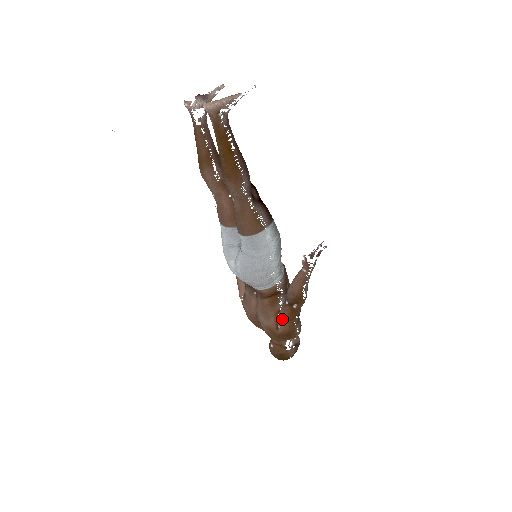
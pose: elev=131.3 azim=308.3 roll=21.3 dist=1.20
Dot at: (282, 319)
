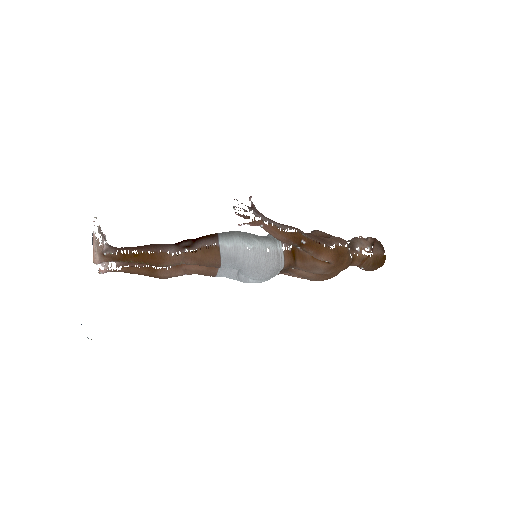
Dot at: (317, 257)
